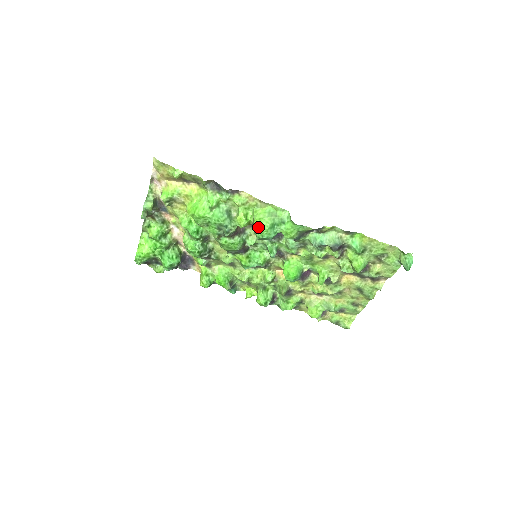
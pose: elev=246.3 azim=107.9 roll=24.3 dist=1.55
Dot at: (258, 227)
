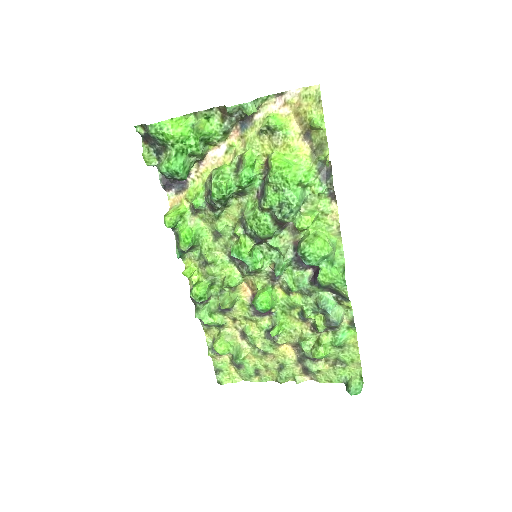
Dot at: (317, 245)
